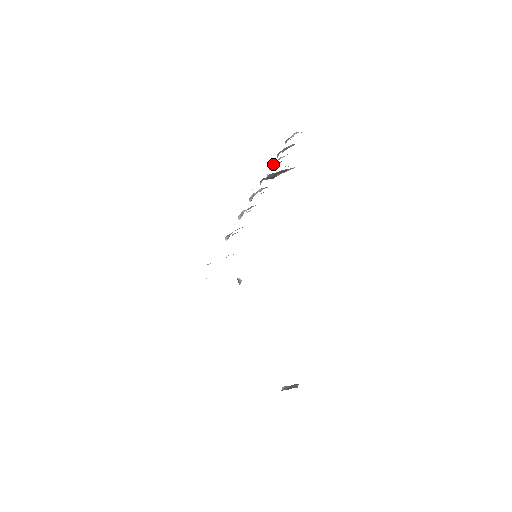
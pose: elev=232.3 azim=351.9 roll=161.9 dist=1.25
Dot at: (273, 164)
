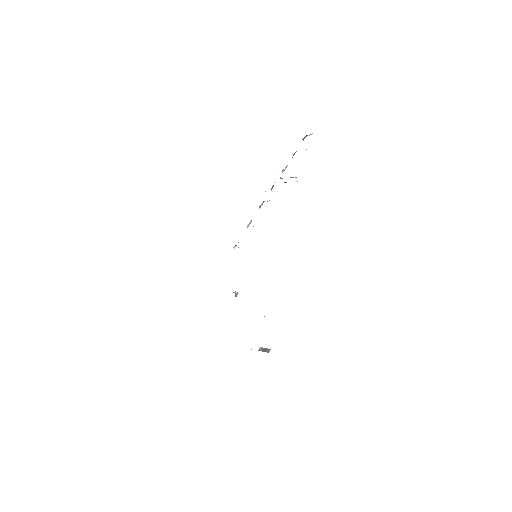
Dot at: occluded
